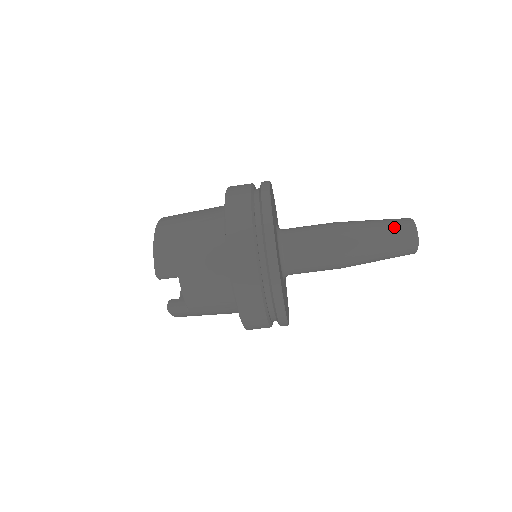
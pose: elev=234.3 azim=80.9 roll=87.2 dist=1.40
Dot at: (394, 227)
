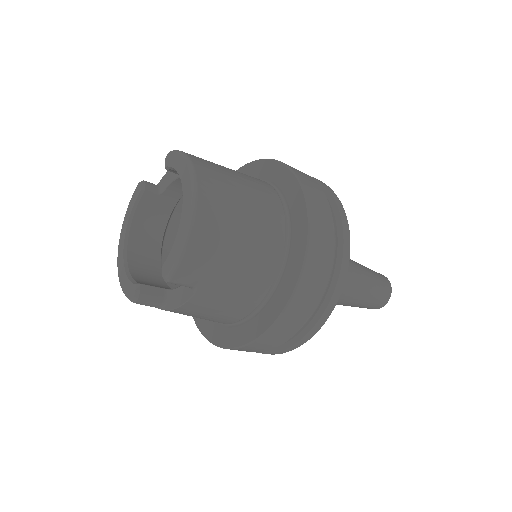
Dot at: (381, 290)
